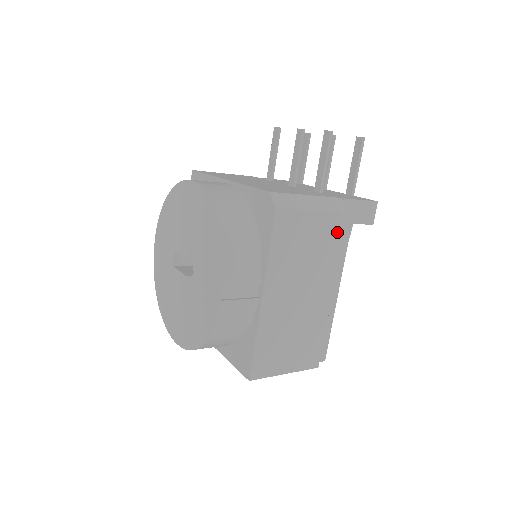
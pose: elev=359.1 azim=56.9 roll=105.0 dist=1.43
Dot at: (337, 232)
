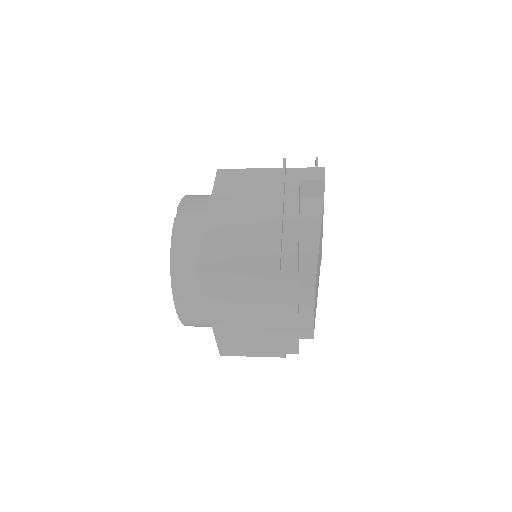
Dot at: (277, 178)
